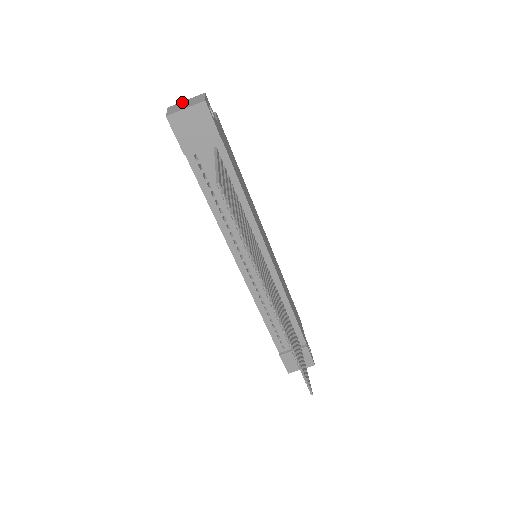
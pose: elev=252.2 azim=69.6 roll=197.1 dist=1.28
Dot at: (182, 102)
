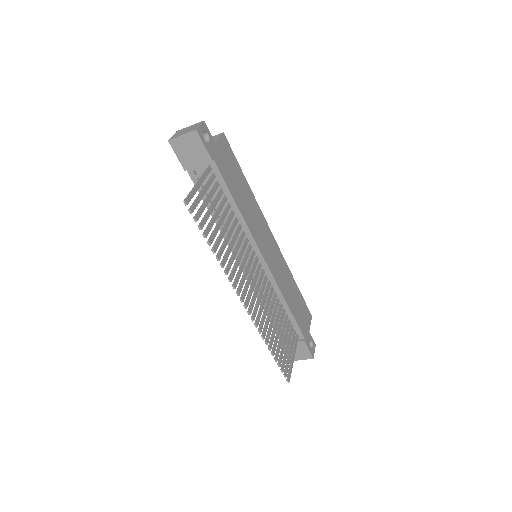
Dot at: (186, 127)
